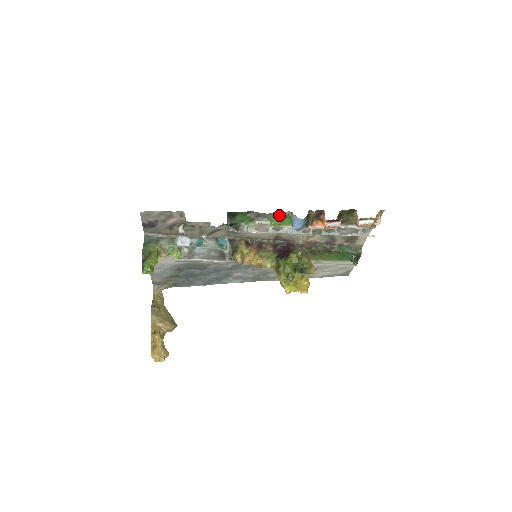
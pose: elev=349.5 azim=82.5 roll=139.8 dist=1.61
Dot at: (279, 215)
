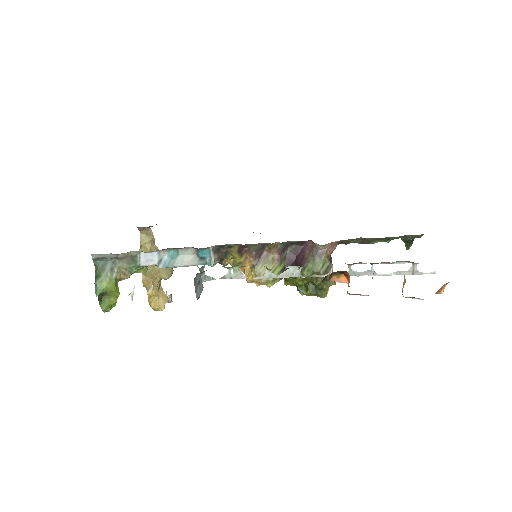
Dot at: occluded
